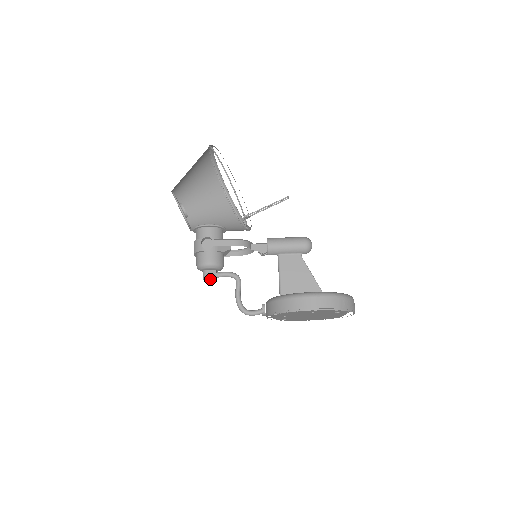
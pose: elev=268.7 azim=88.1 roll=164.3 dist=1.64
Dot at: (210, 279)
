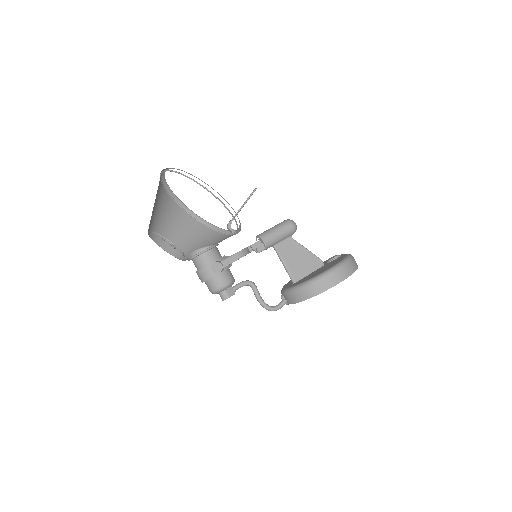
Dot at: occluded
